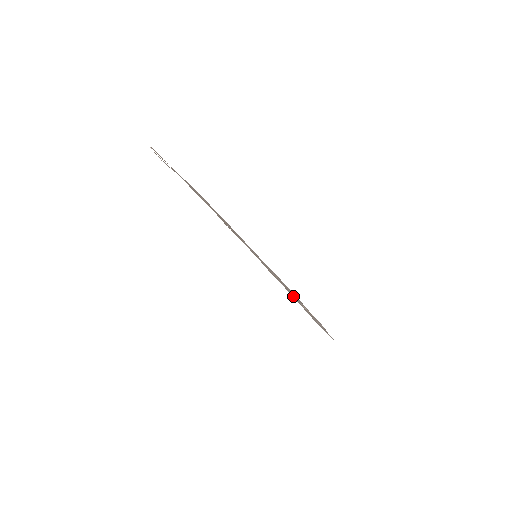
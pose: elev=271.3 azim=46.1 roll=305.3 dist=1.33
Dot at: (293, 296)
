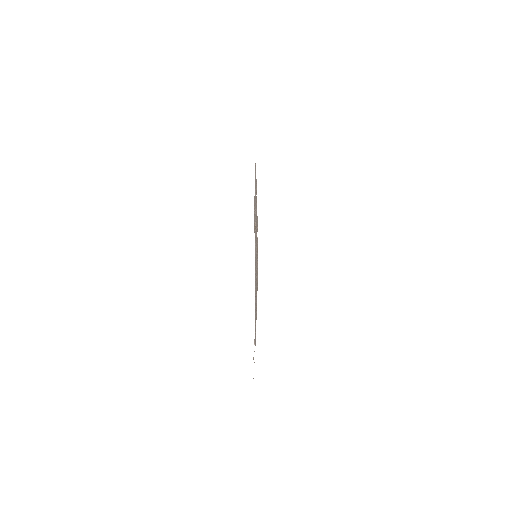
Dot at: occluded
